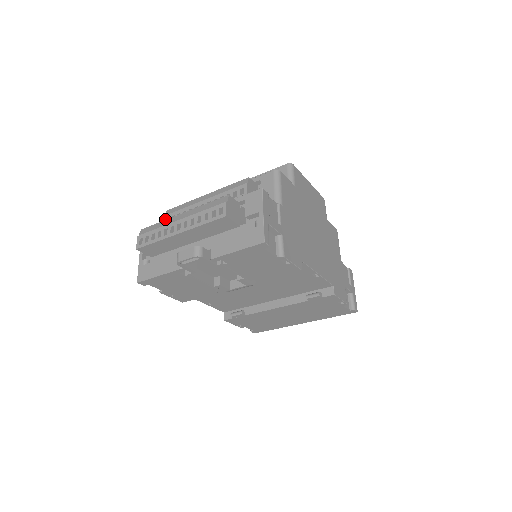
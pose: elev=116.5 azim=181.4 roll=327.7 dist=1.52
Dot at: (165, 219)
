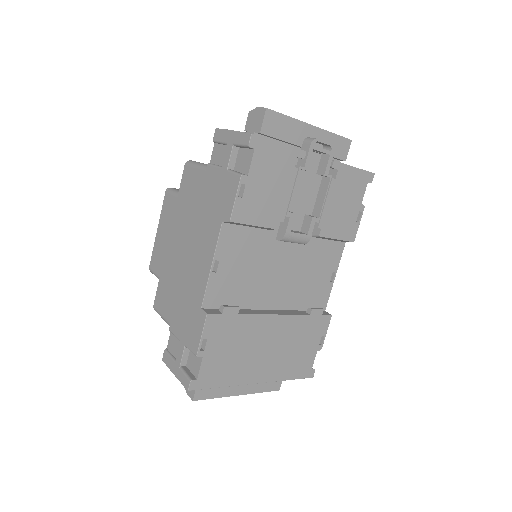
Dot at: occluded
